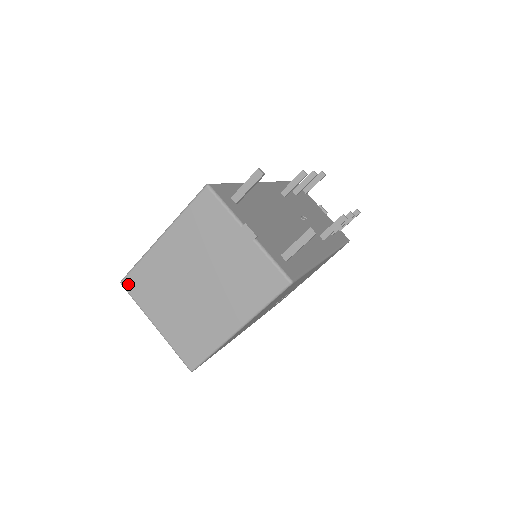
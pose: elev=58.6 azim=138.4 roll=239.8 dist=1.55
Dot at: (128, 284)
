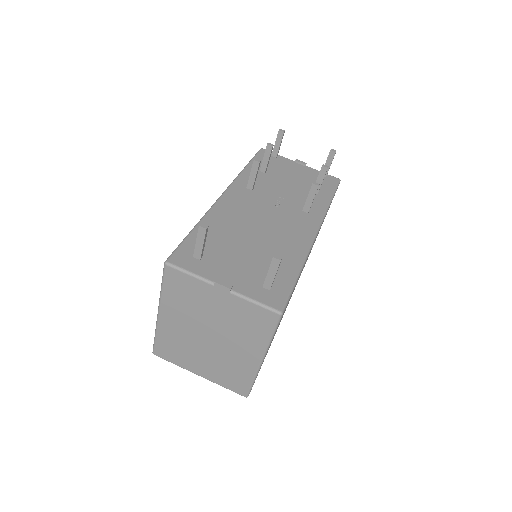
Dot at: (159, 353)
